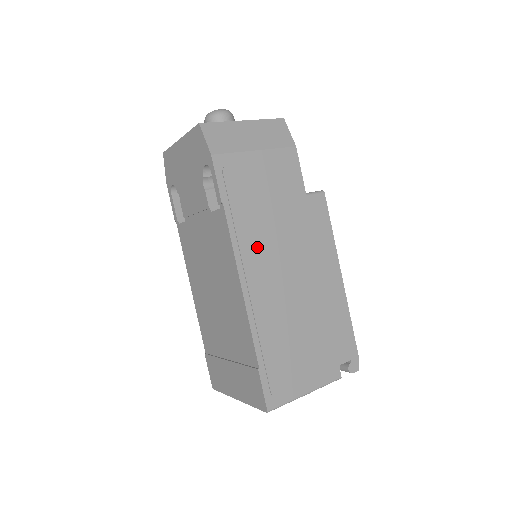
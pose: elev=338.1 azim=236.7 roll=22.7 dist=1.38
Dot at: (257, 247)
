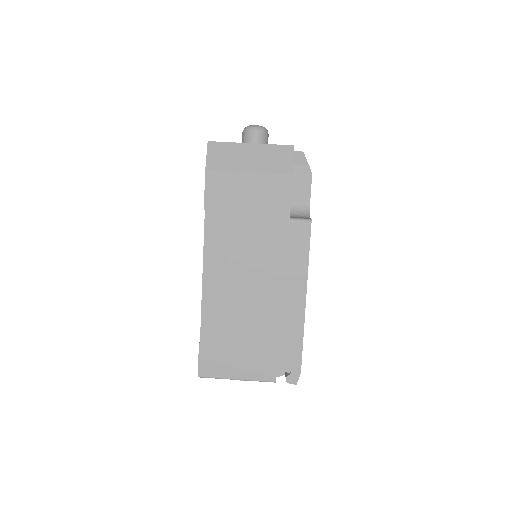
Dot at: (225, 252)
